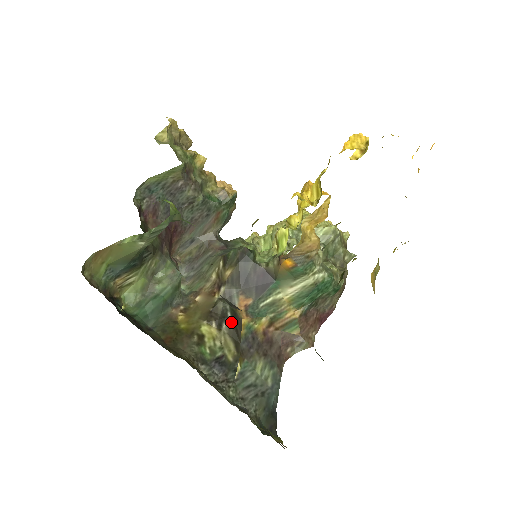
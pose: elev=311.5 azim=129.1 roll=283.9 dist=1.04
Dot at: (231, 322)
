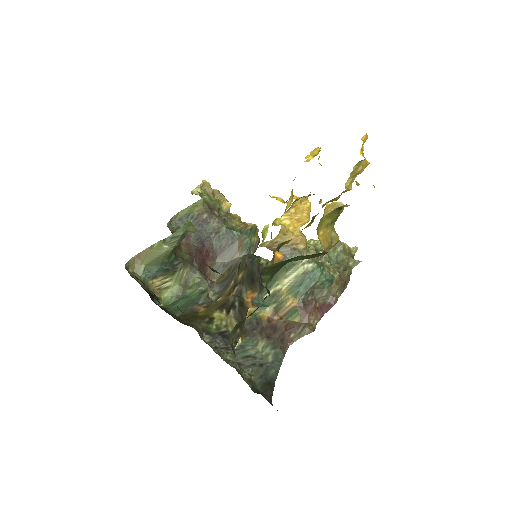
Dot at: (237, 309)
